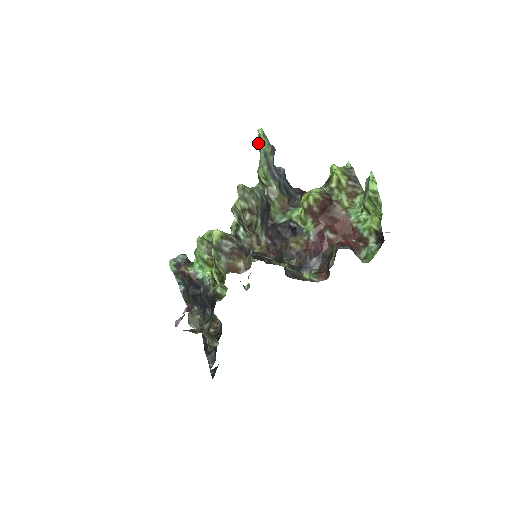
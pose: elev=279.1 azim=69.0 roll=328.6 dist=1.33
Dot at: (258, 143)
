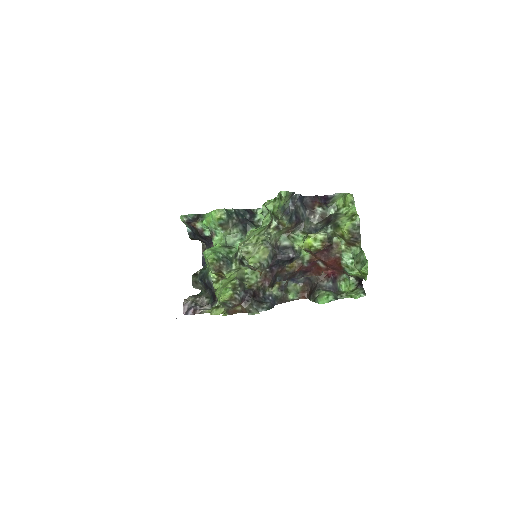
Dot at: (279, 196)
